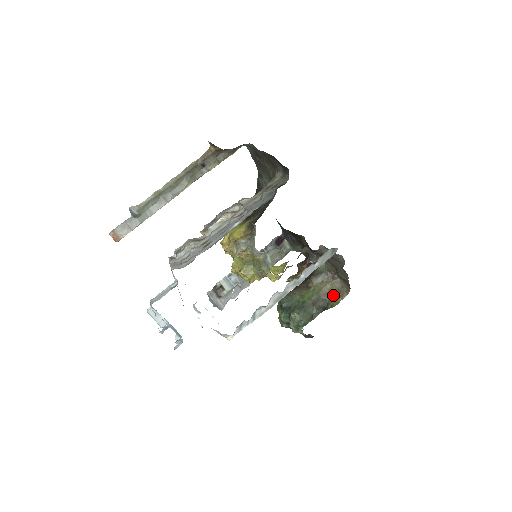
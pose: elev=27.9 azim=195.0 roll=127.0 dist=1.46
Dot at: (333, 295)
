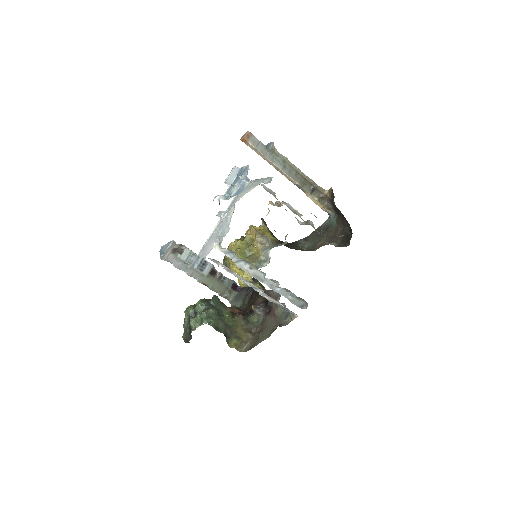
Dot at: (237, 339)
